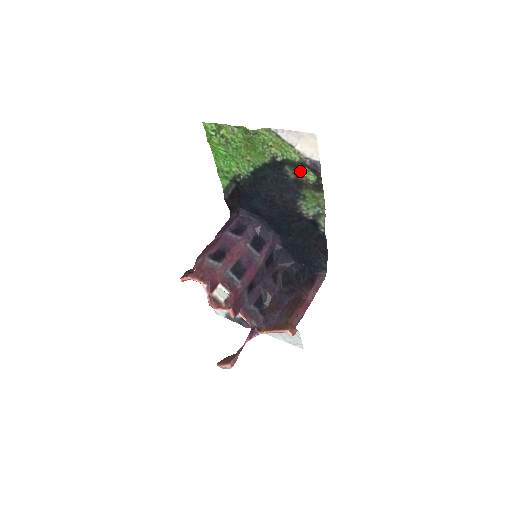
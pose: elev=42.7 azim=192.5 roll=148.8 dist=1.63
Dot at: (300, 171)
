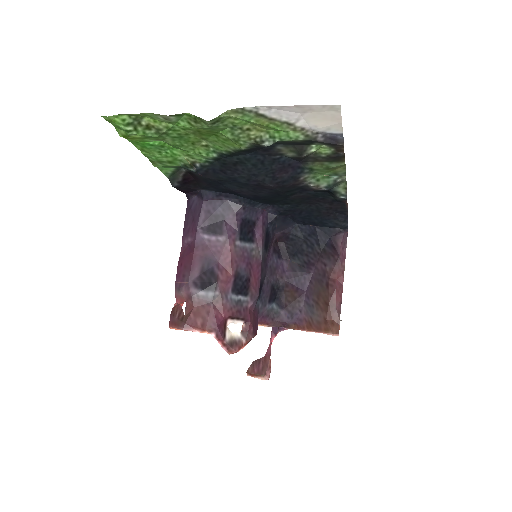
Dot at: (304, 147)
